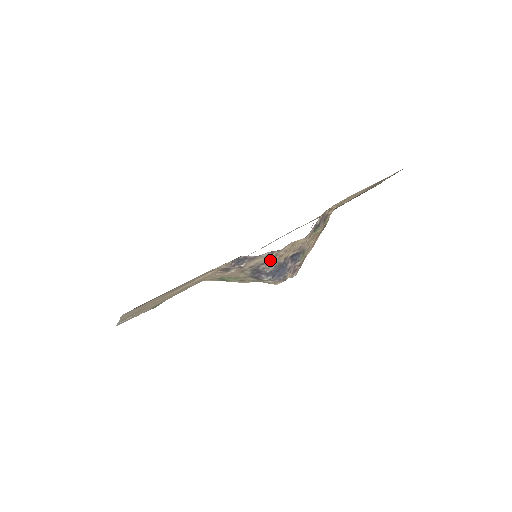
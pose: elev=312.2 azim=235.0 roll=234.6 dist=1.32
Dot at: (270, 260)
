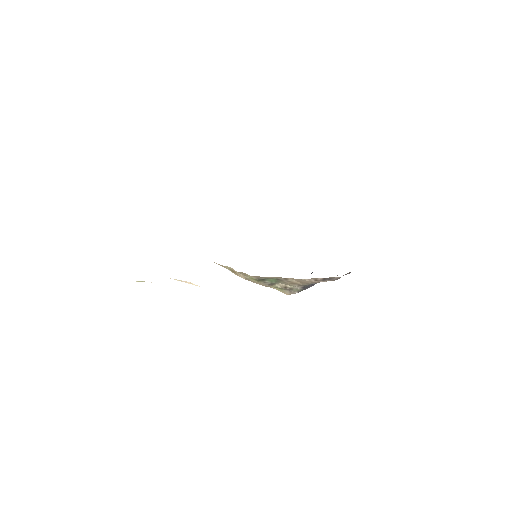
Dot at: occluded
